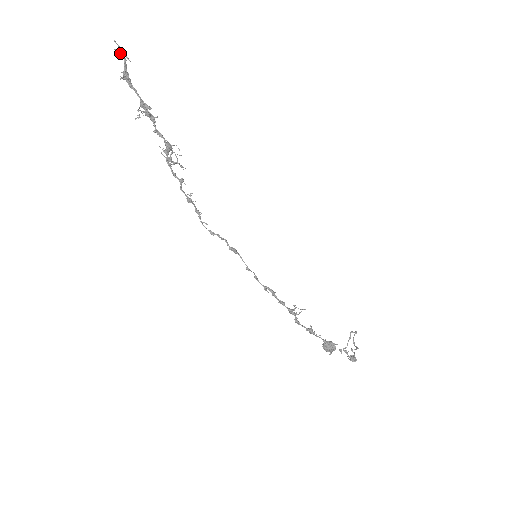
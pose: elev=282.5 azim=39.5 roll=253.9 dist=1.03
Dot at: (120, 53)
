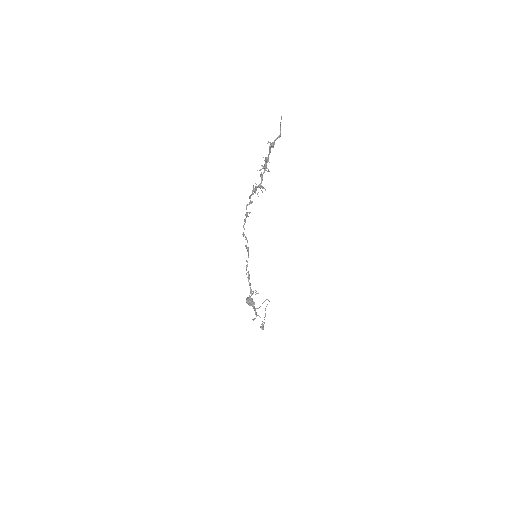
Dot at: (280, 134)
